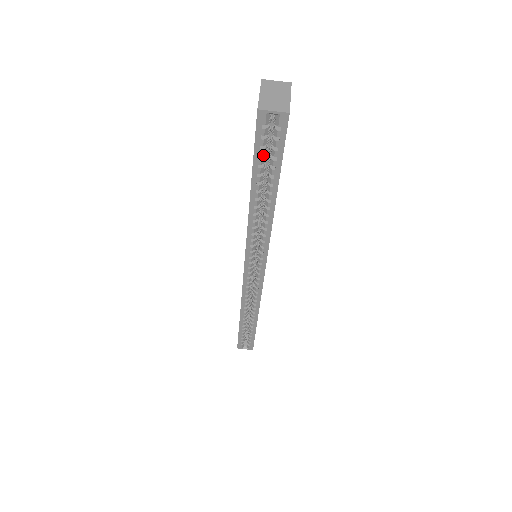
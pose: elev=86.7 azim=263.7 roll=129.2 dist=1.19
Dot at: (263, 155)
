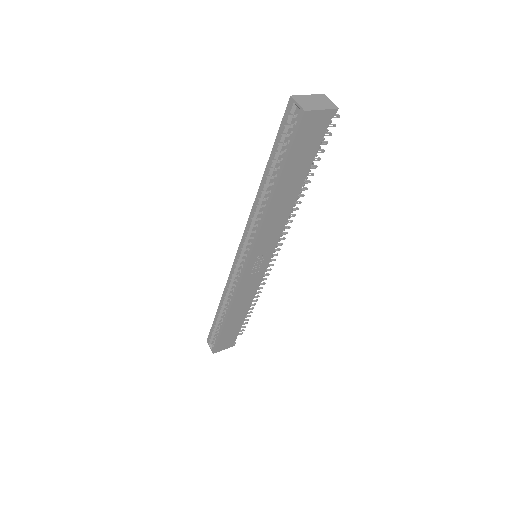
Dot at: (284, 145)
